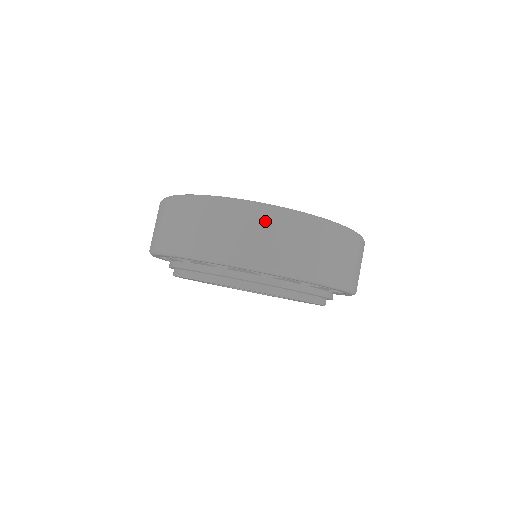
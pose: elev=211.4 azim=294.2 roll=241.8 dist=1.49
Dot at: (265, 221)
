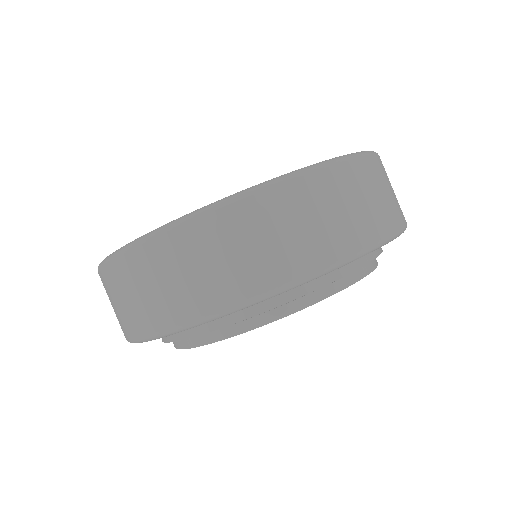
Dot at: (136, 269)
